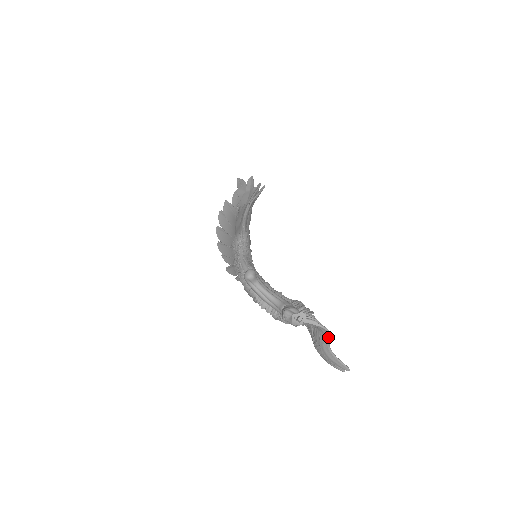
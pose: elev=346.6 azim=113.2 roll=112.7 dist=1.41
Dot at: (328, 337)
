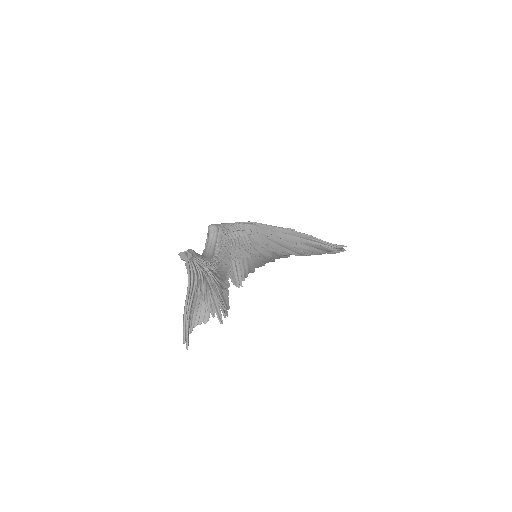
Dot at: (188, 288)
